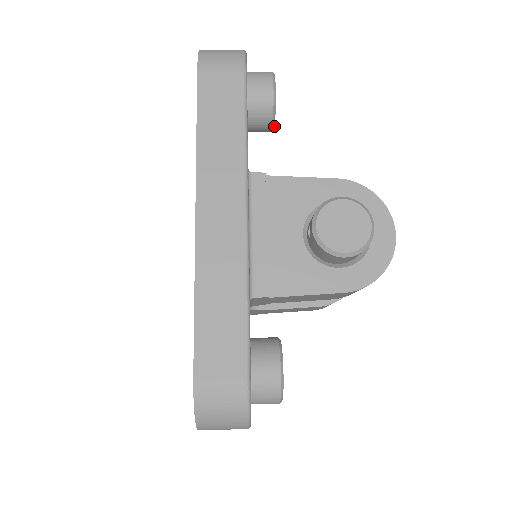
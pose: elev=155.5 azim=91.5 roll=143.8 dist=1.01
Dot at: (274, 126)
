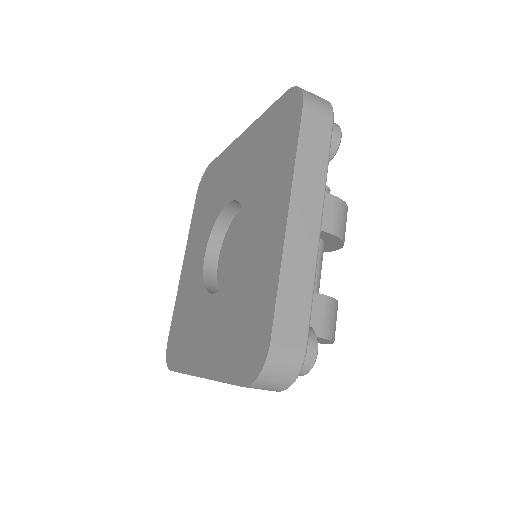
Dot at: occluded
